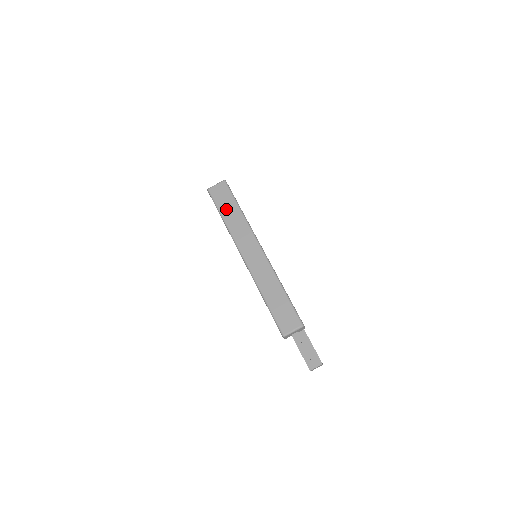
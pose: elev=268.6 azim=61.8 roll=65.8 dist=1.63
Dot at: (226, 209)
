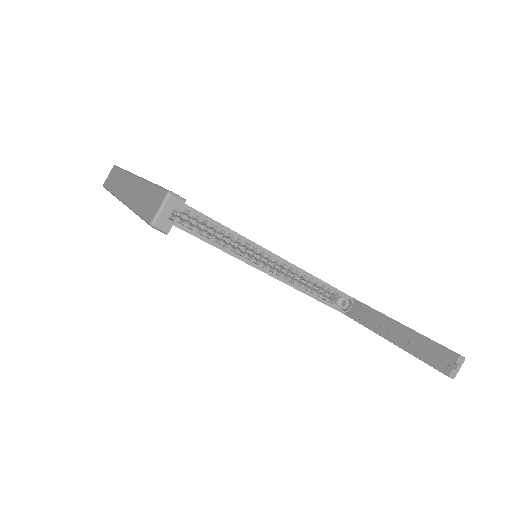
Dot at: (112, 182)
